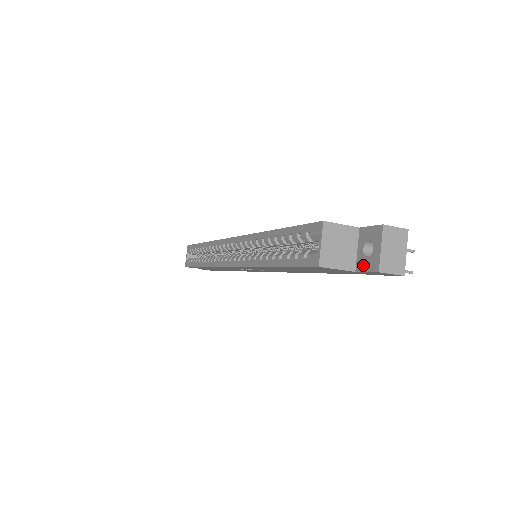
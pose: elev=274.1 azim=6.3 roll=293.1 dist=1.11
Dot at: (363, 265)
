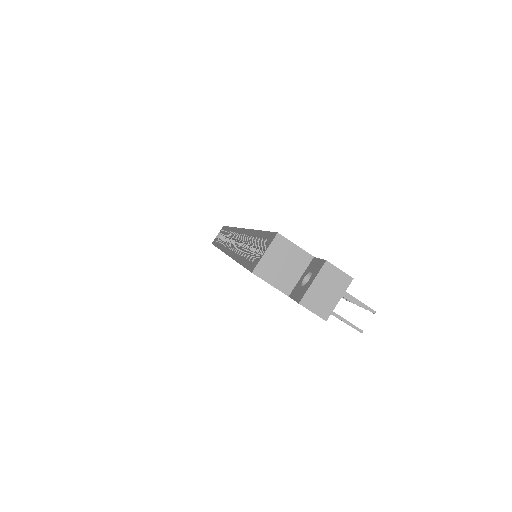
Dot at: (295, 292)
